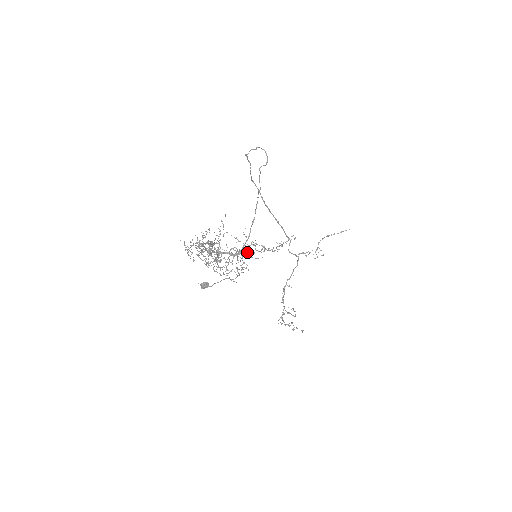
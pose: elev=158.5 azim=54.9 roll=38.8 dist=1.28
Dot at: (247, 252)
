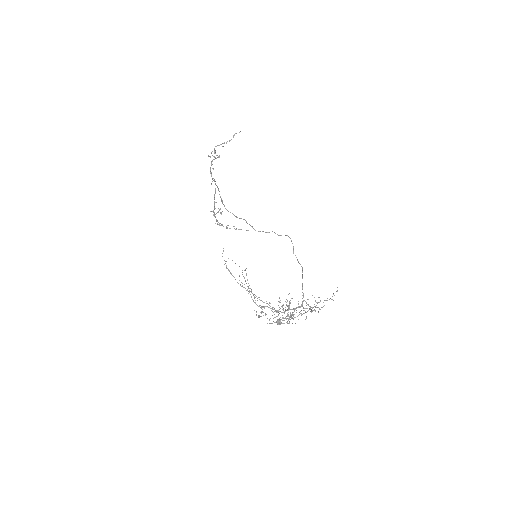
Dot at: (315, 306)
